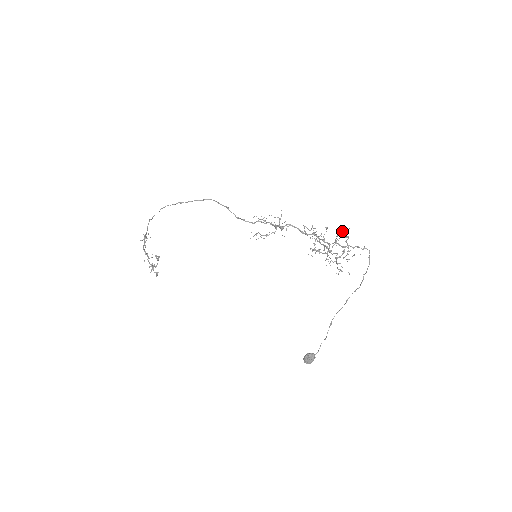
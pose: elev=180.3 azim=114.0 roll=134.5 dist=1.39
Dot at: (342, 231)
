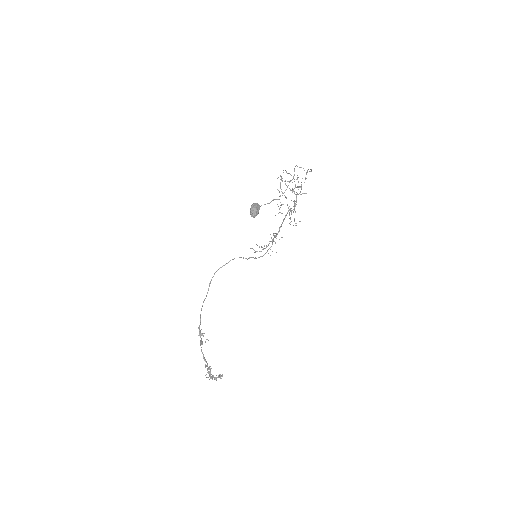
Dot at: occluded
